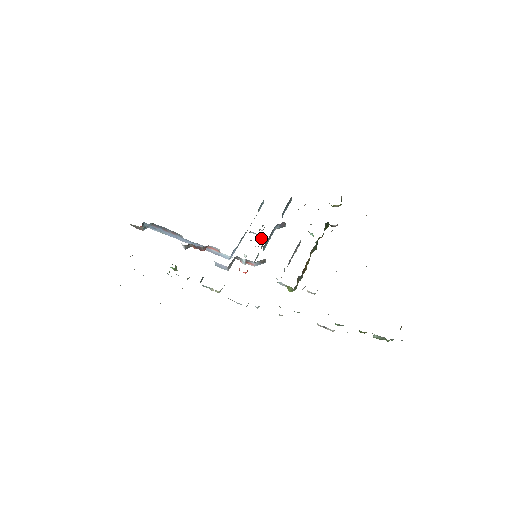
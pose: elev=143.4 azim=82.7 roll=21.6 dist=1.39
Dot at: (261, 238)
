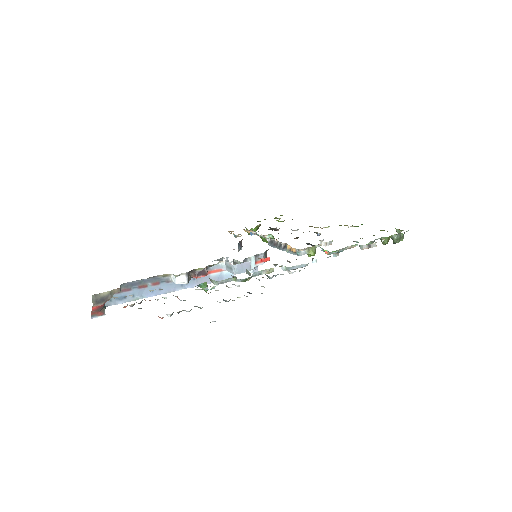
Dot at: occluded
